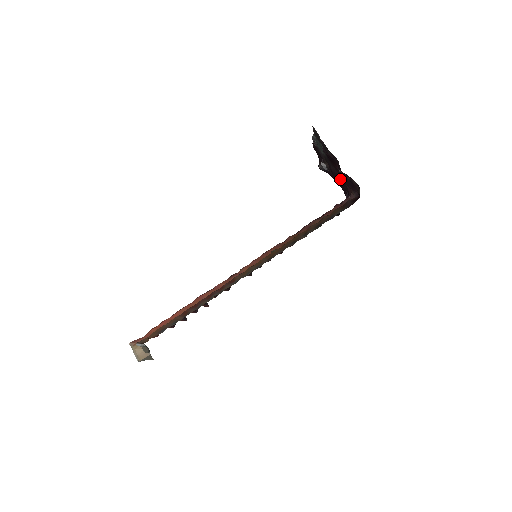
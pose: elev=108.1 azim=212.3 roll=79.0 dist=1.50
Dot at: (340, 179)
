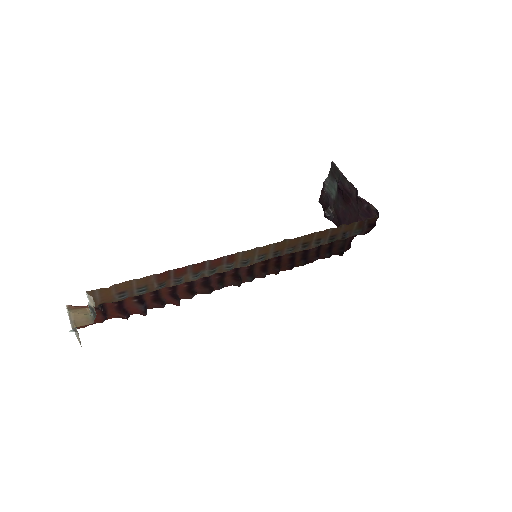
Dot at: (349, 218)
